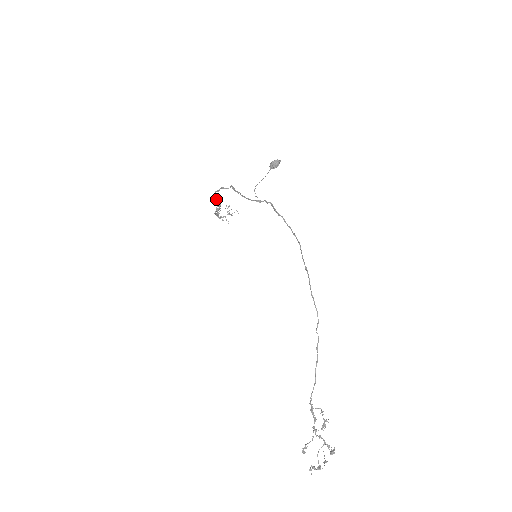
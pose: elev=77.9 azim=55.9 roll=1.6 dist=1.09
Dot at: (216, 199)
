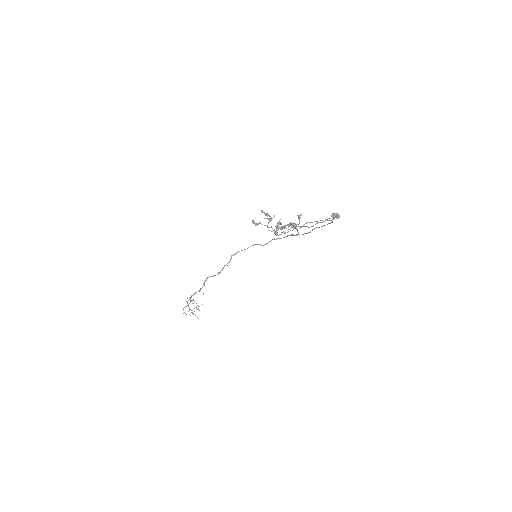
Dot at: (229, 262)
